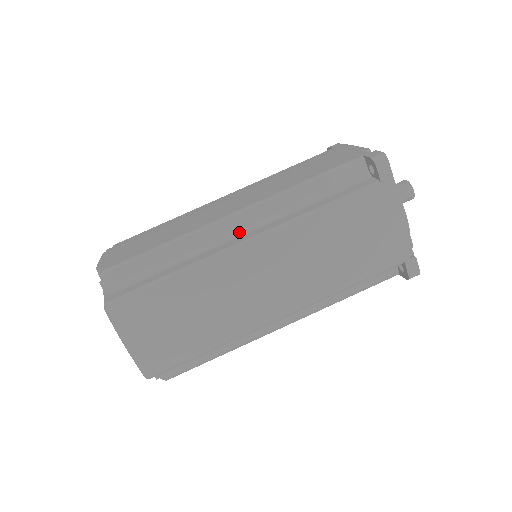
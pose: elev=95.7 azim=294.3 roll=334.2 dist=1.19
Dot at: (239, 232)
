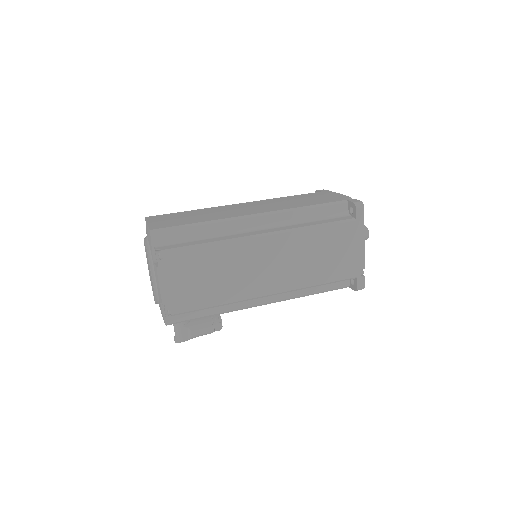
Dot at: occluded
